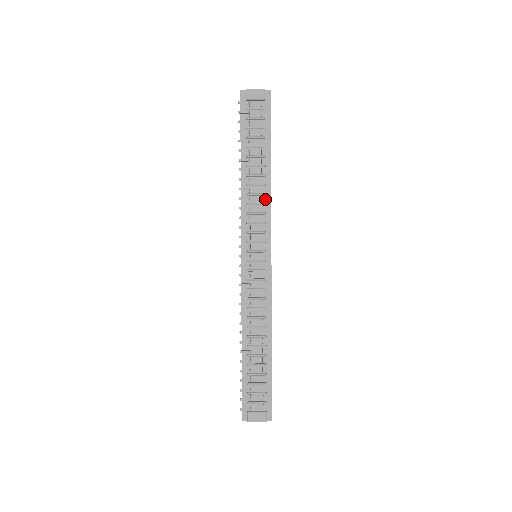
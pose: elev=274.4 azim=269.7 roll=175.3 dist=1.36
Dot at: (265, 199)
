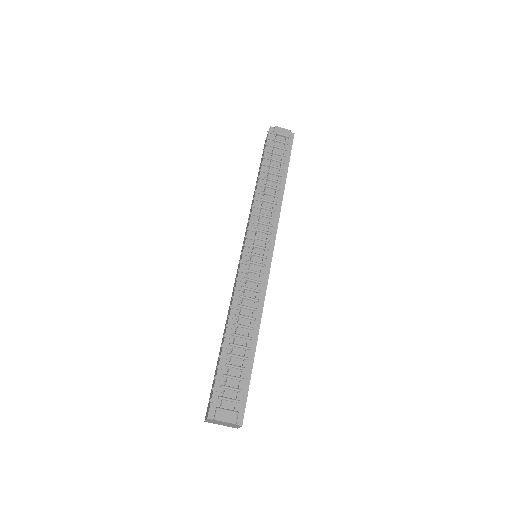
Dot at: (276, 207)
